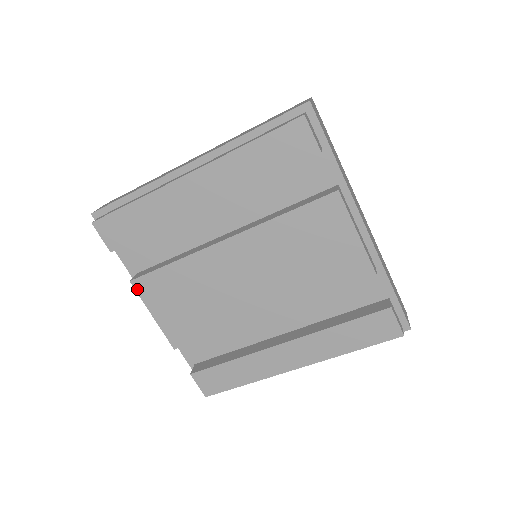
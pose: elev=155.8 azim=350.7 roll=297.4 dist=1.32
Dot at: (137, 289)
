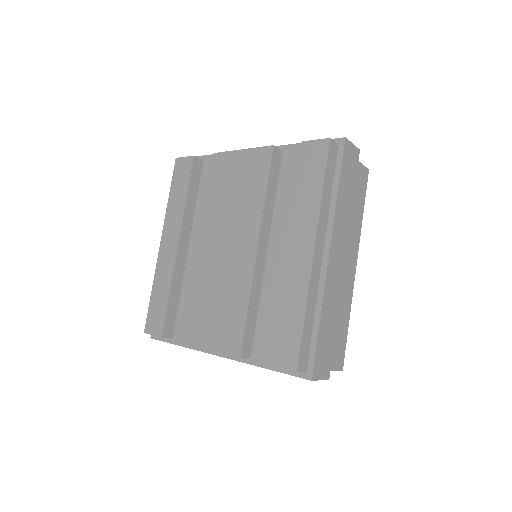
Dot at: (188, 342)
